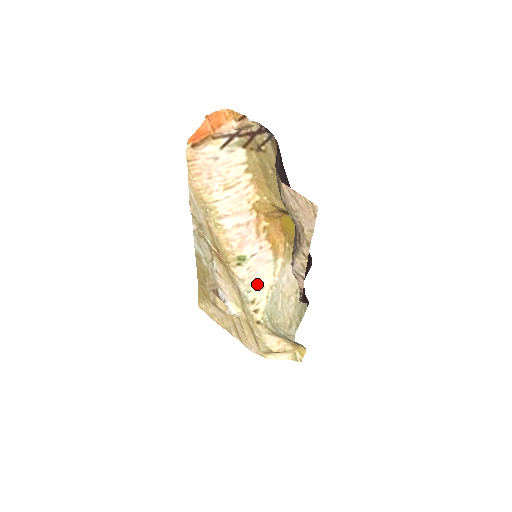
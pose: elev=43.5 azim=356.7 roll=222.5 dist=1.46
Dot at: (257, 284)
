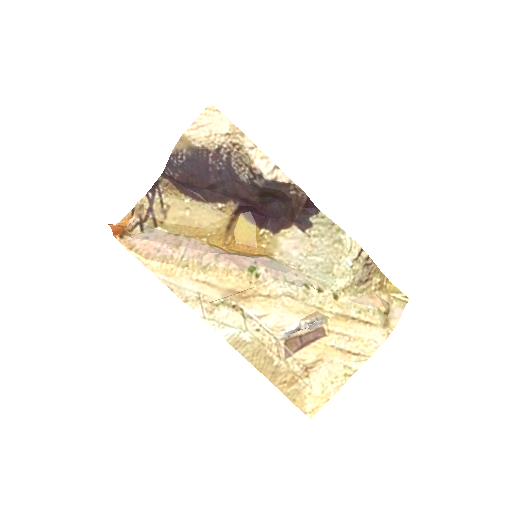
Dot at: (288, 275)
